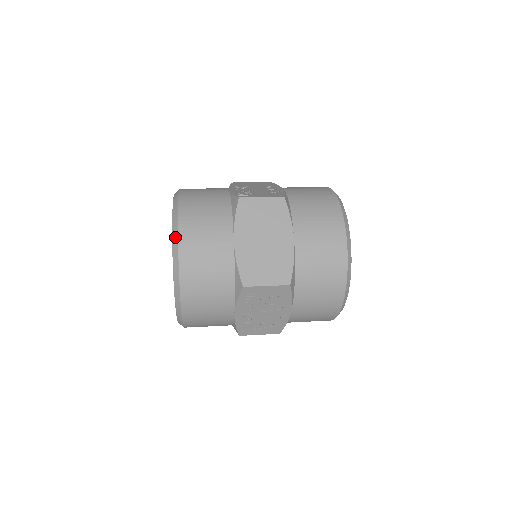
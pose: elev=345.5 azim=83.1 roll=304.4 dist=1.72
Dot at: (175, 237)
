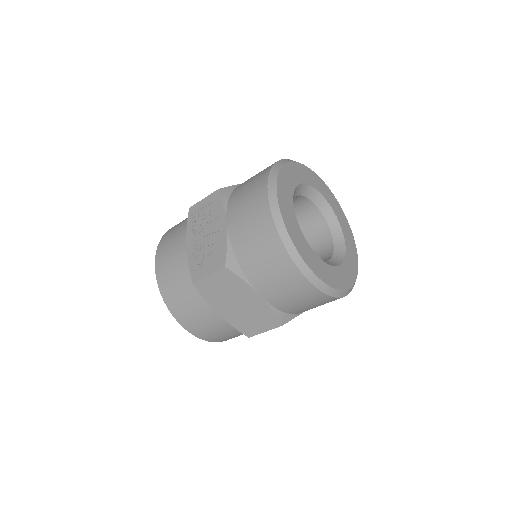
Dot at: occluded
